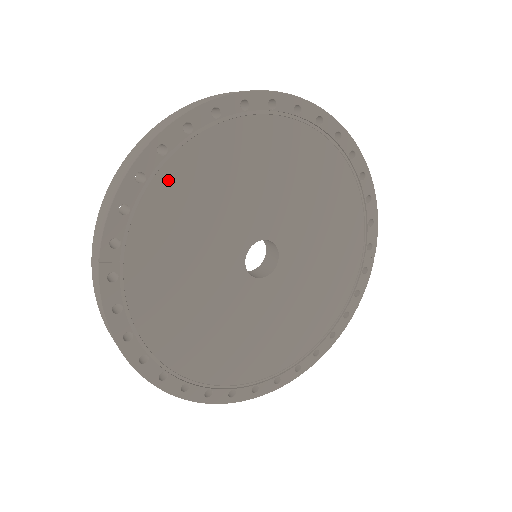
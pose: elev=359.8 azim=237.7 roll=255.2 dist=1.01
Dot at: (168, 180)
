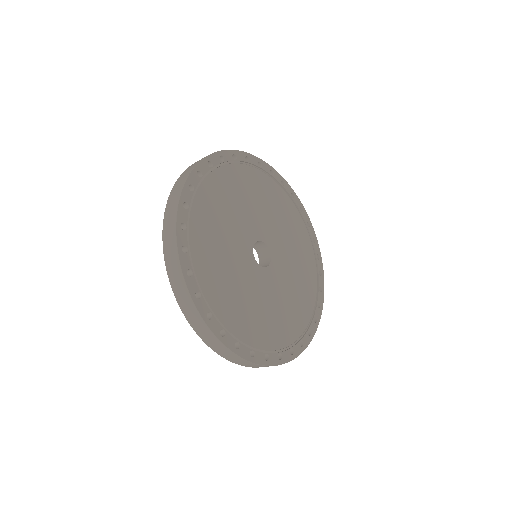
Dot at: (232, 171)
